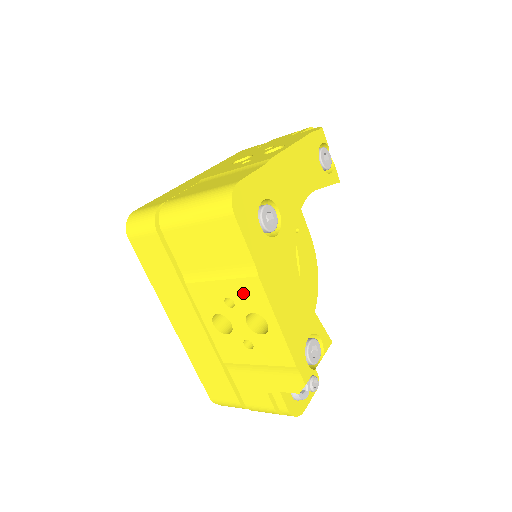
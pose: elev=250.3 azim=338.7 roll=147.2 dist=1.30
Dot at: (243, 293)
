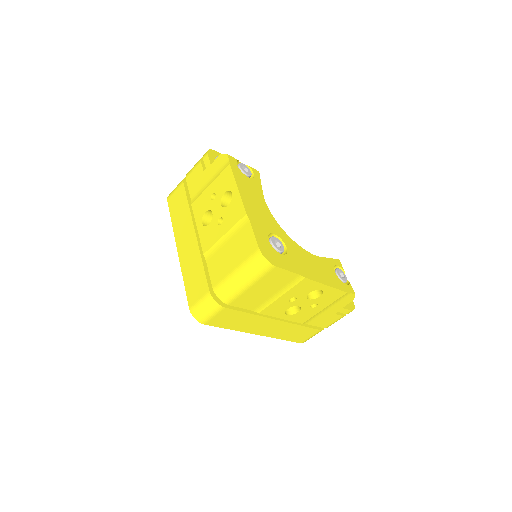
Dot at: (299, 290)
